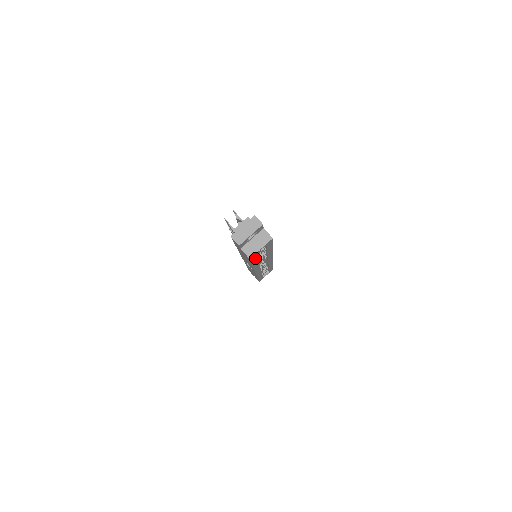
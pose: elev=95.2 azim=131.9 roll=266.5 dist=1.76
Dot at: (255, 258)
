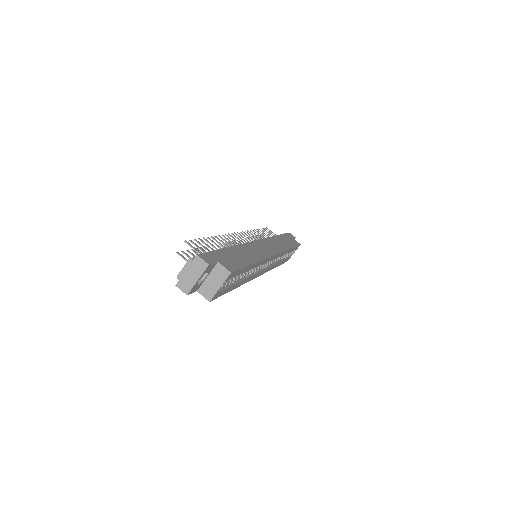
Dot at: (225, 290)
